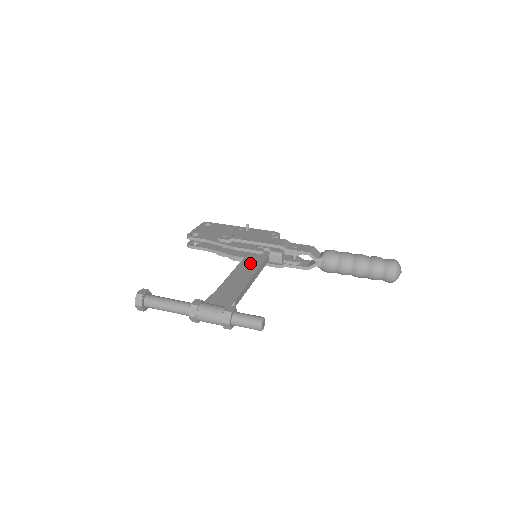
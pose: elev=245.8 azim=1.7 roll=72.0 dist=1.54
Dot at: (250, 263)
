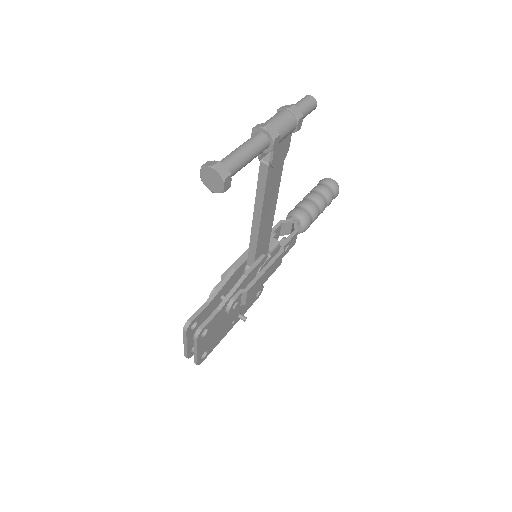
Dot at: occluded
